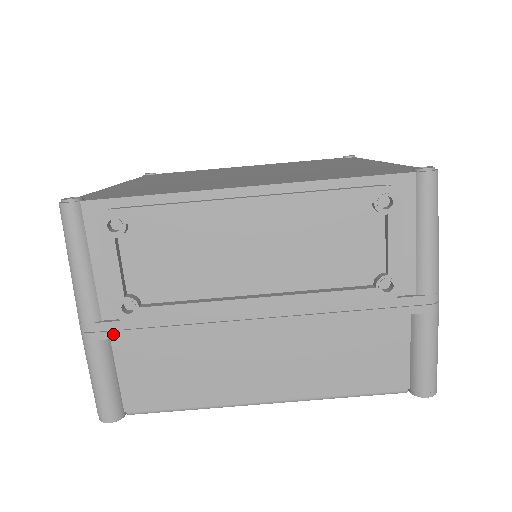
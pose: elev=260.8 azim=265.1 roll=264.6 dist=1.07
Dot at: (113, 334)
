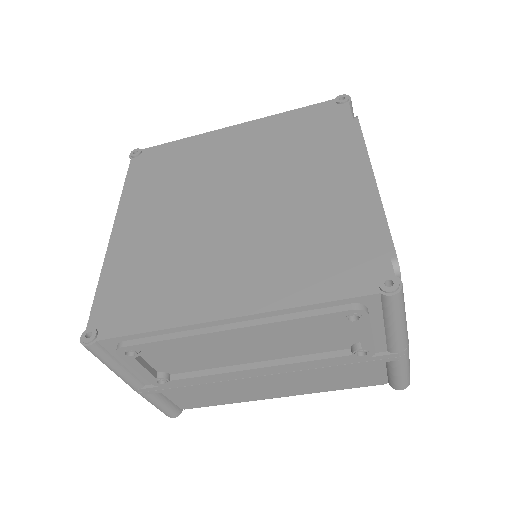
Dot at: (157, 391)
